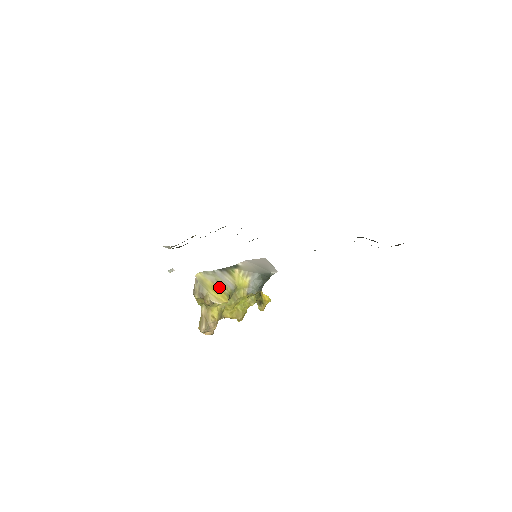
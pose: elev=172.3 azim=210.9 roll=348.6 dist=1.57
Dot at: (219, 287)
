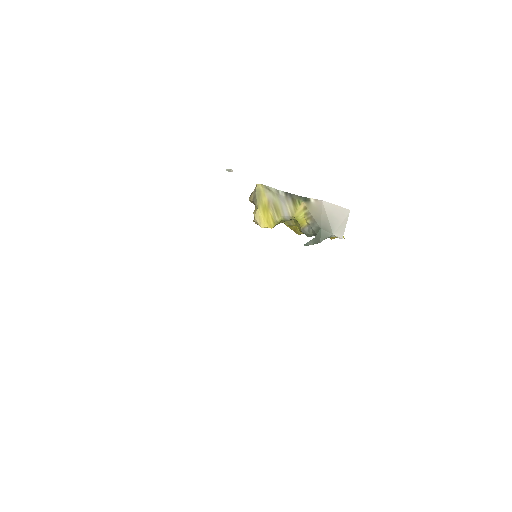
Dot at: (271, 210)
